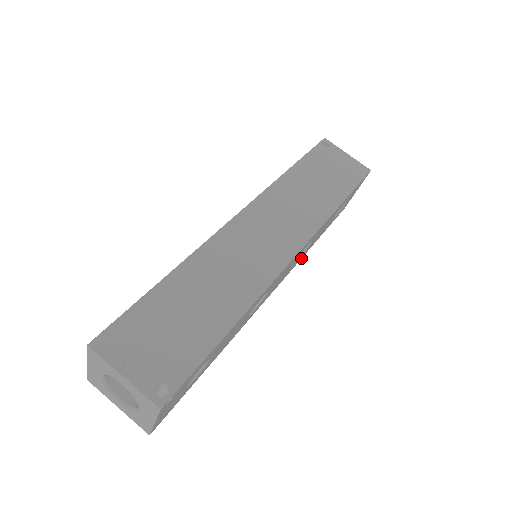
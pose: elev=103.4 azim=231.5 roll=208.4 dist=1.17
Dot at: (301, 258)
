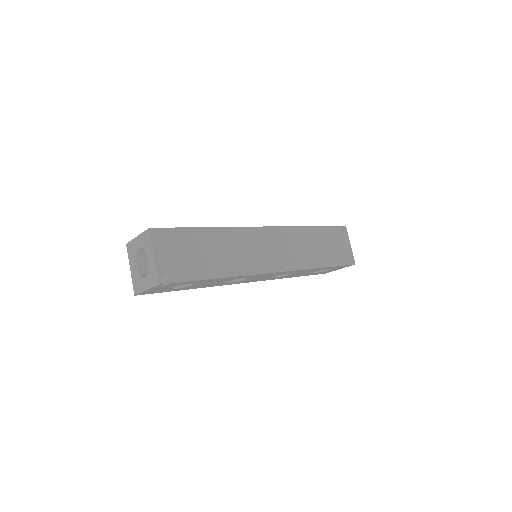
Dot at: occluded
